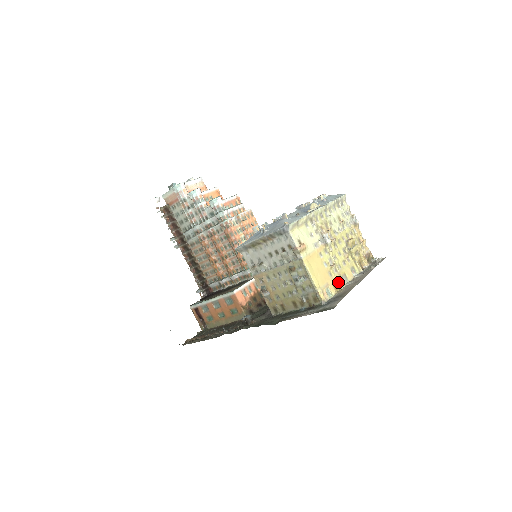
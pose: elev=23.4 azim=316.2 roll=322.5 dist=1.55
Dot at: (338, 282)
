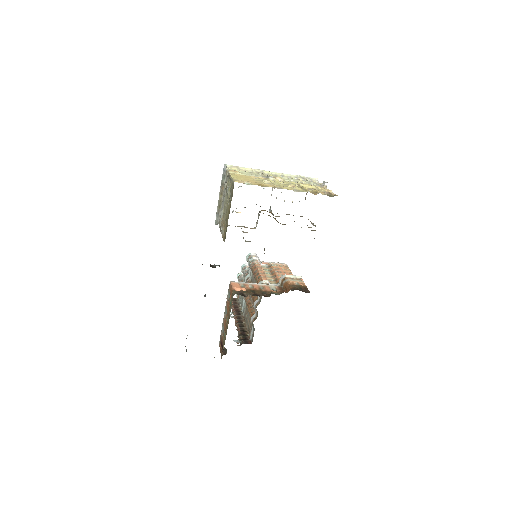
Dot at: (267, 186)
